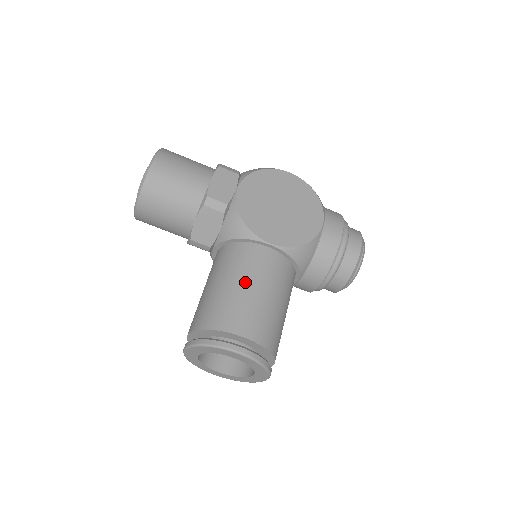
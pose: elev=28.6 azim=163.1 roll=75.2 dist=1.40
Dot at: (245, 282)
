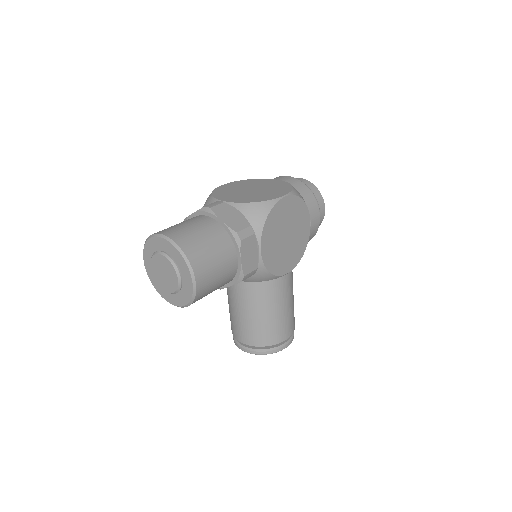
Dot at: (280, 308)
